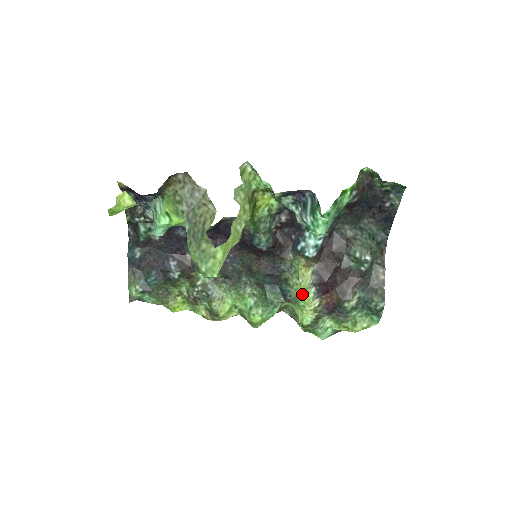
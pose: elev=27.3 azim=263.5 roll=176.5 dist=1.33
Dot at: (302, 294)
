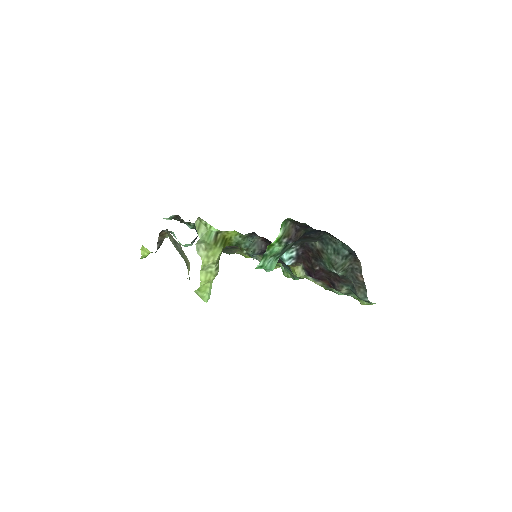
Dot at: occluded
